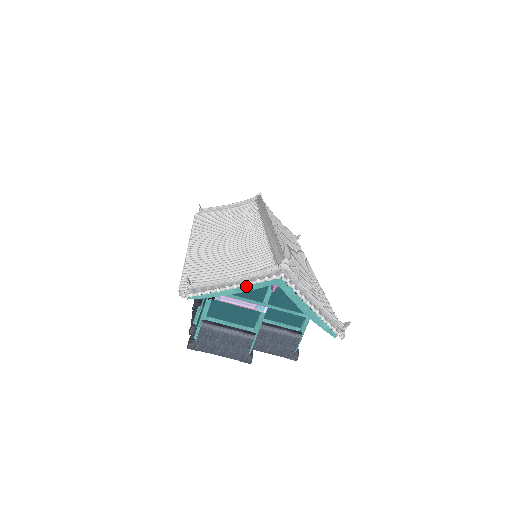
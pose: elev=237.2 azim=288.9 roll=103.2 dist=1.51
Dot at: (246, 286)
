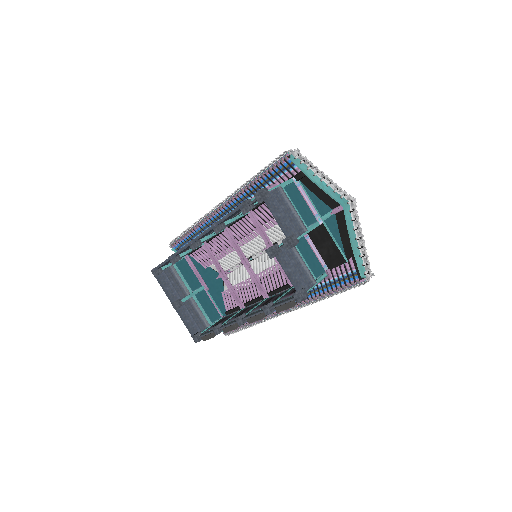
Dot at: (327, 188)
